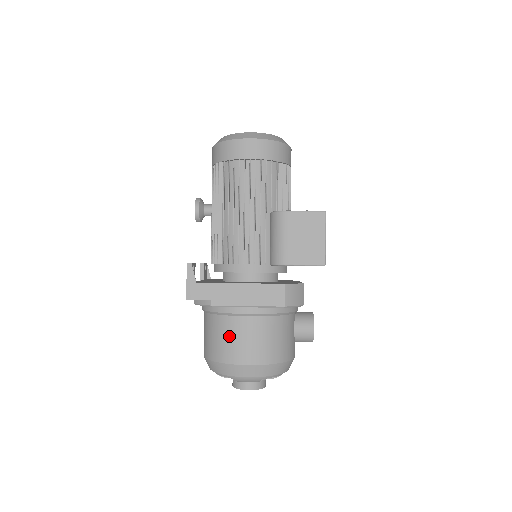
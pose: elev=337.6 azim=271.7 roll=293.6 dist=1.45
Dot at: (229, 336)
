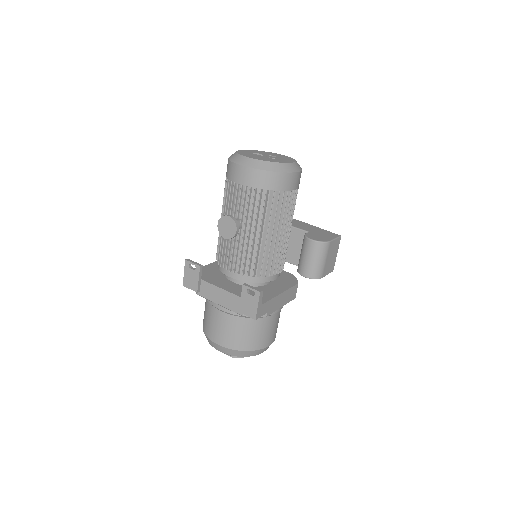
Dot at: (264, 331)
